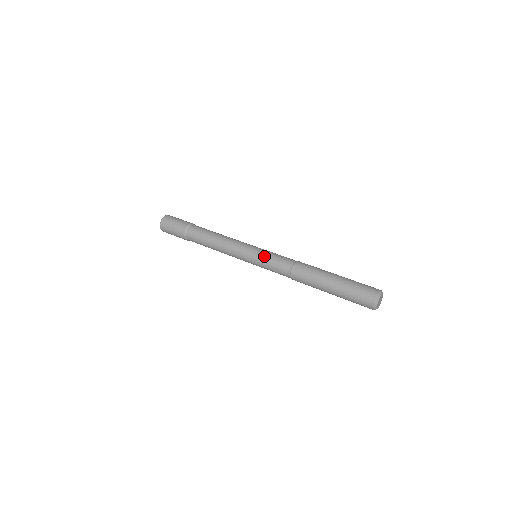
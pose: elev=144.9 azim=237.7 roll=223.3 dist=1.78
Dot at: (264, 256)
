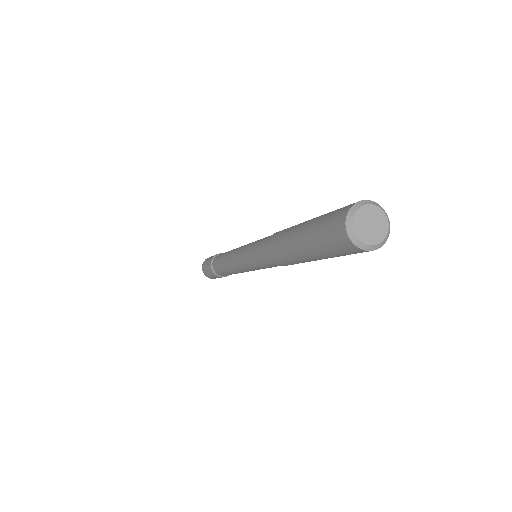
Dot at: (248, 253)
